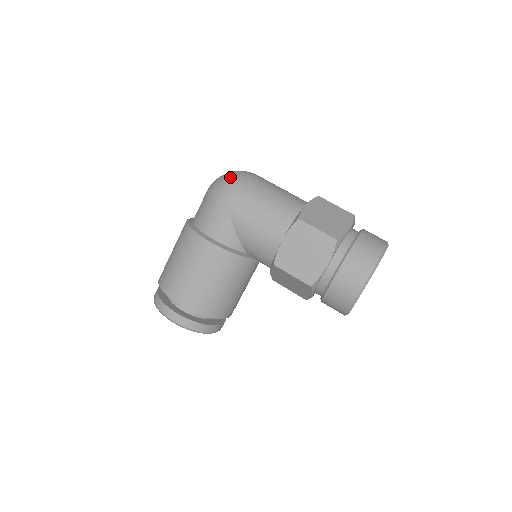
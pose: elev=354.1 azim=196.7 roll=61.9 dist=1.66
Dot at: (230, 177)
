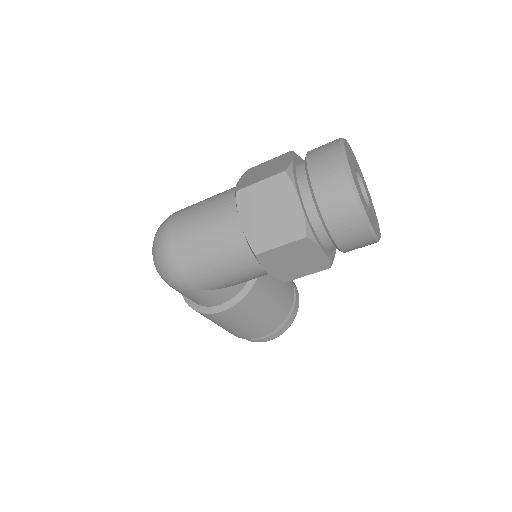
Dot at: (163, 267)
